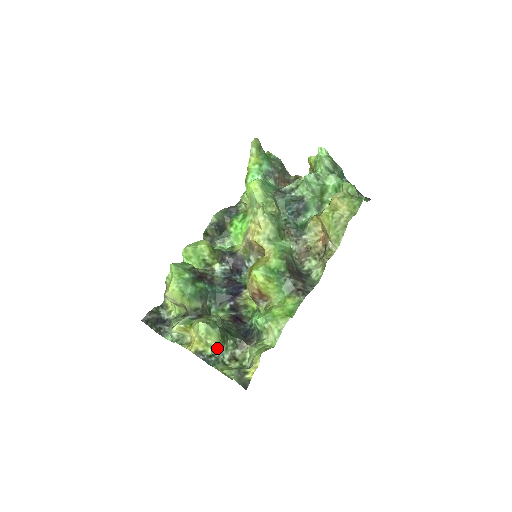
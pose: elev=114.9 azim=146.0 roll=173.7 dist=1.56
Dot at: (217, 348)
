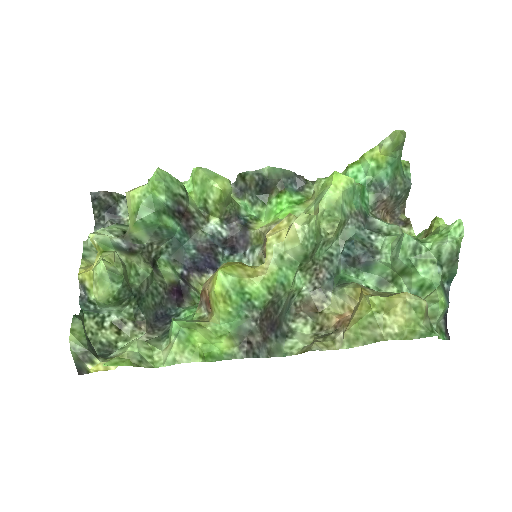
Dot at: (98, 303)
